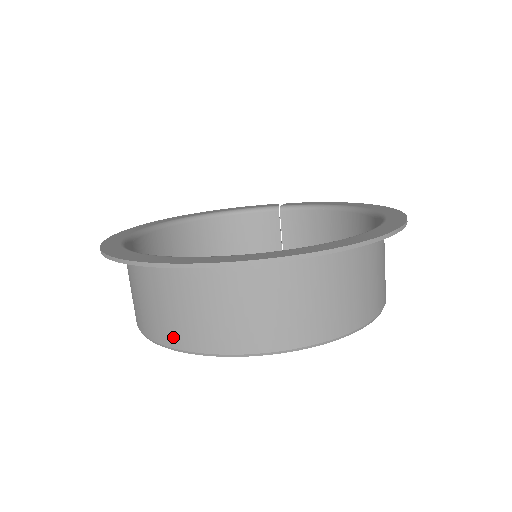
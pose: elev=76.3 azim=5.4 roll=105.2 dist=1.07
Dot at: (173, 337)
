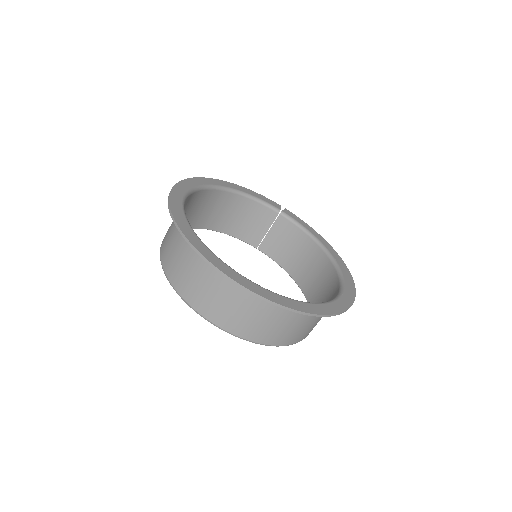
Dot at: (193, 299)
